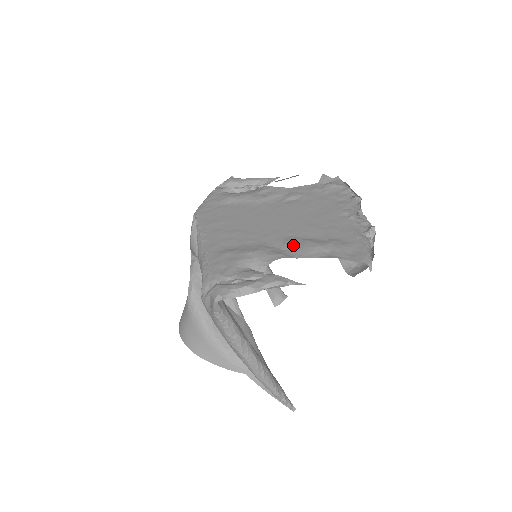
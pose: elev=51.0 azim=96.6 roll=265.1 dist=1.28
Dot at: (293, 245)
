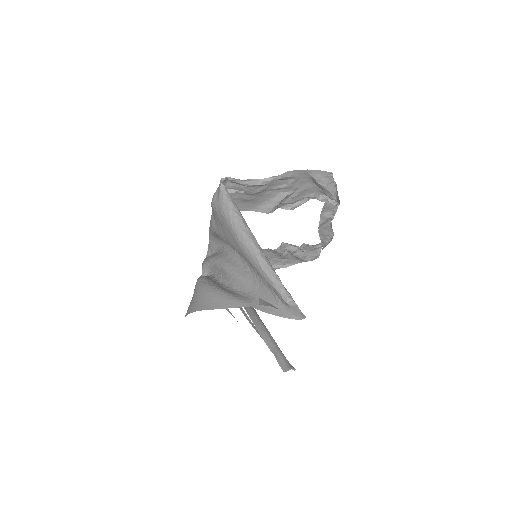
Dot at: (280, 203)
